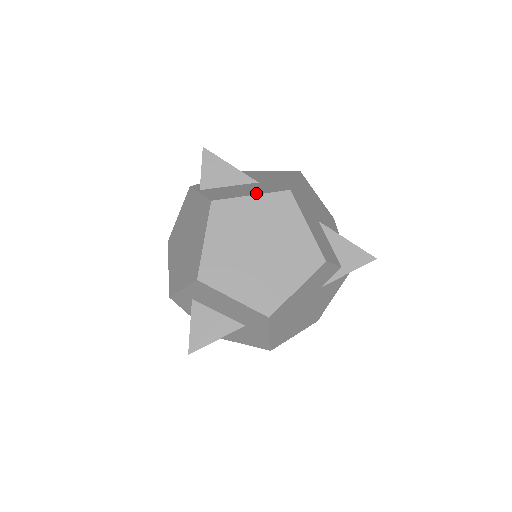
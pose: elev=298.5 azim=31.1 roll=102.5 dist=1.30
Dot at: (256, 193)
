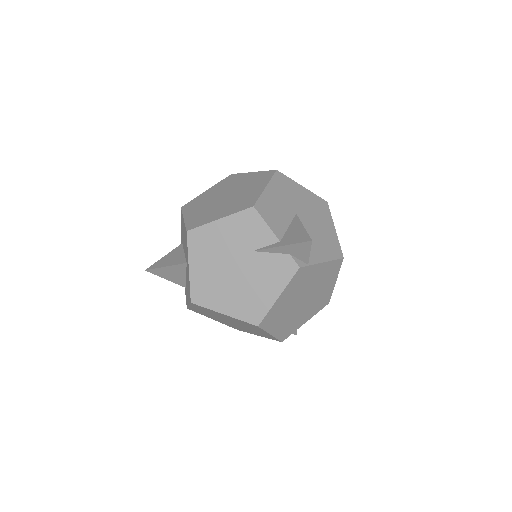
Dot at: occluded
